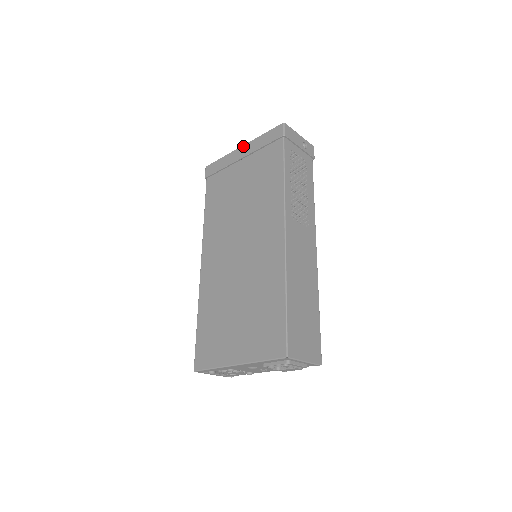
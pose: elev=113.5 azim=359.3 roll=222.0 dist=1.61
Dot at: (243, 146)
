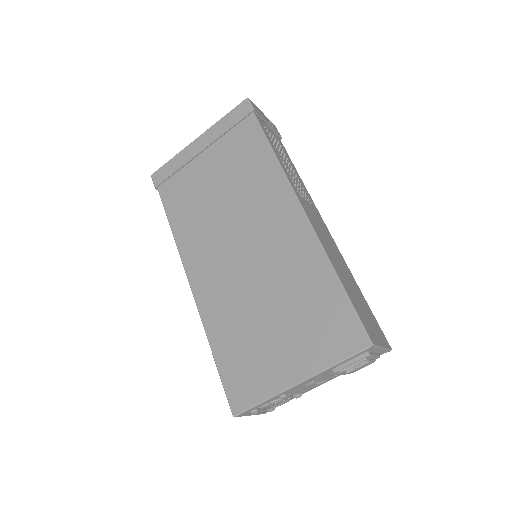
Dot at: (199, 137)
